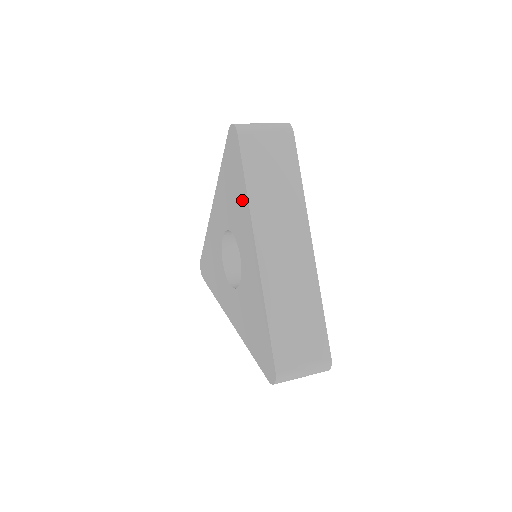
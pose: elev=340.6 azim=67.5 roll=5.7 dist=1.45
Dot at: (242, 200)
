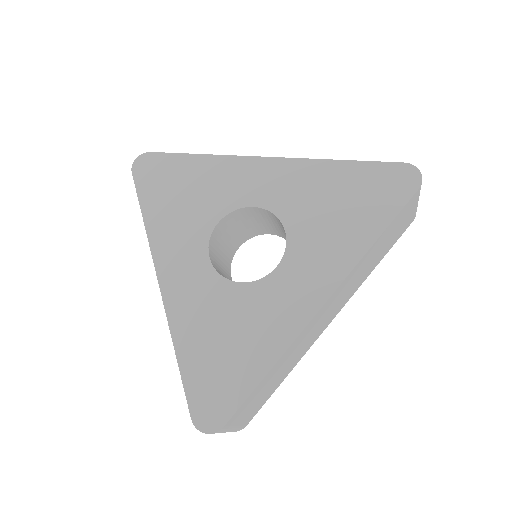
Dot at: (206, 169)
